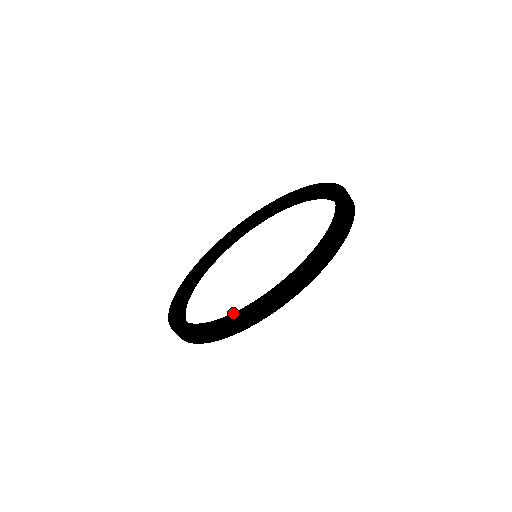
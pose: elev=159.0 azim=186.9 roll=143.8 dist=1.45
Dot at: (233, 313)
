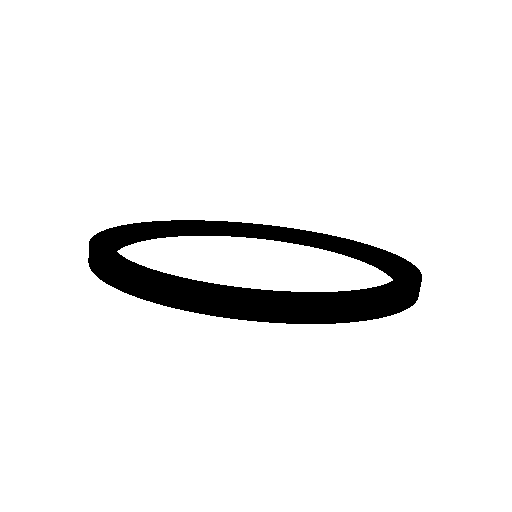
Dot at: occluded
